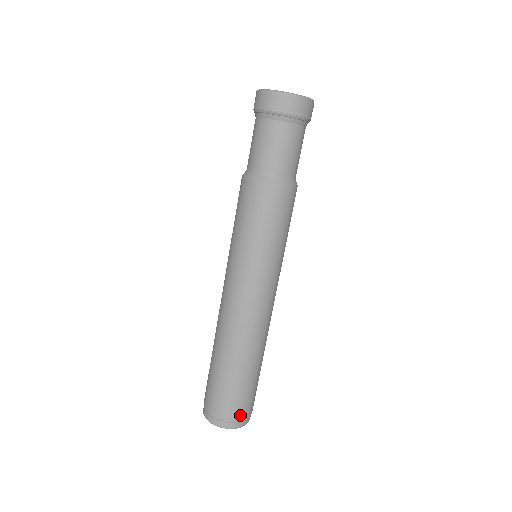
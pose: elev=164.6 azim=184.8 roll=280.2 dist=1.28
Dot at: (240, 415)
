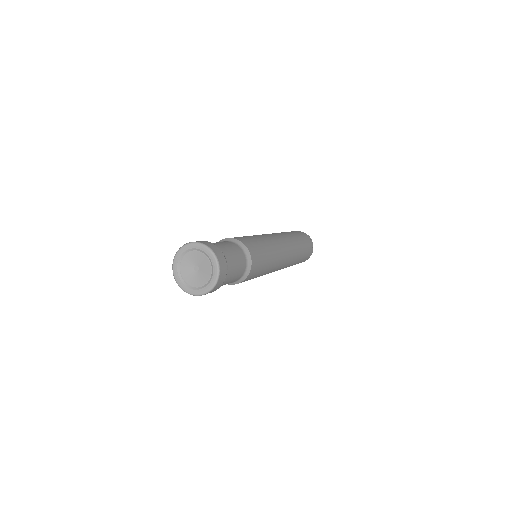
Dot at: (311, 251)
